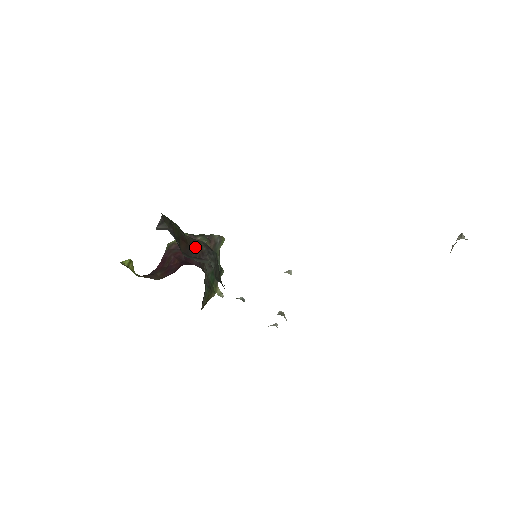
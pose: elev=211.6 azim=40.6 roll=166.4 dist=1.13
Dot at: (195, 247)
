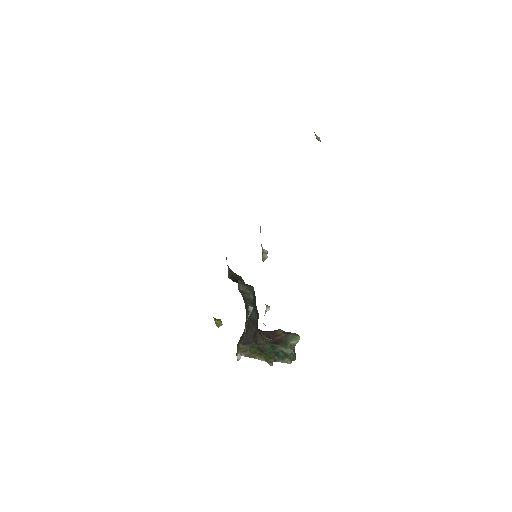
Dot at: occluded
